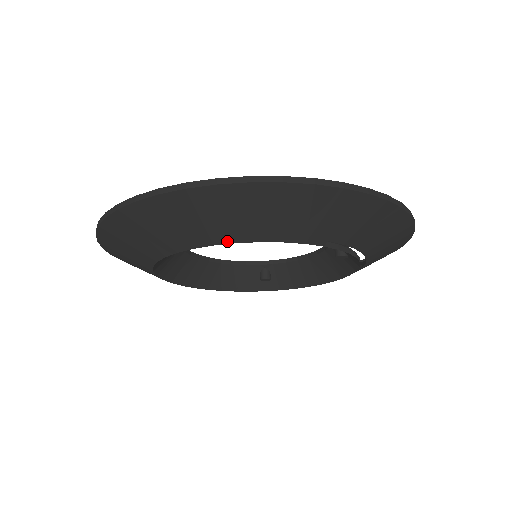
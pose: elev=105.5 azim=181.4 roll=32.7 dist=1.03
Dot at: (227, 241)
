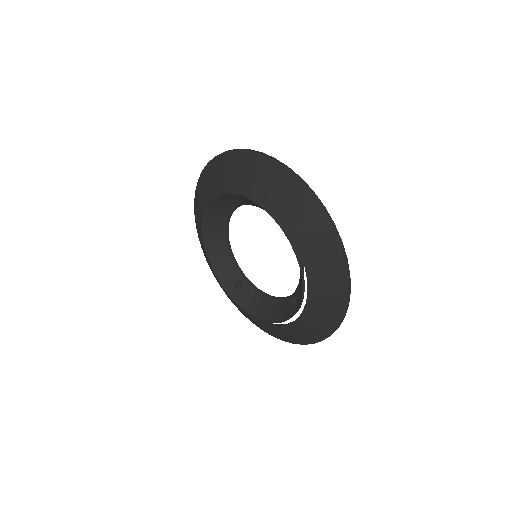
Dot at: (269, 211)
